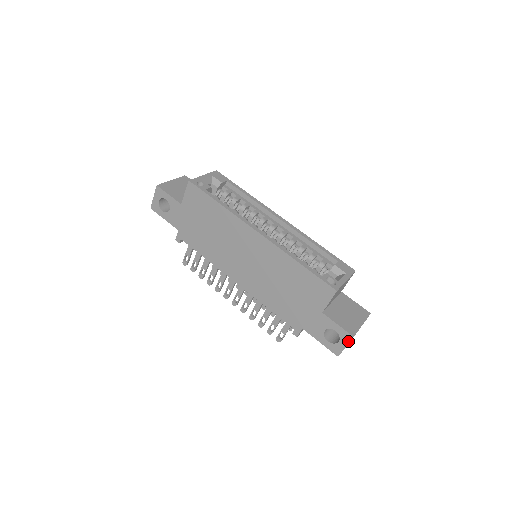
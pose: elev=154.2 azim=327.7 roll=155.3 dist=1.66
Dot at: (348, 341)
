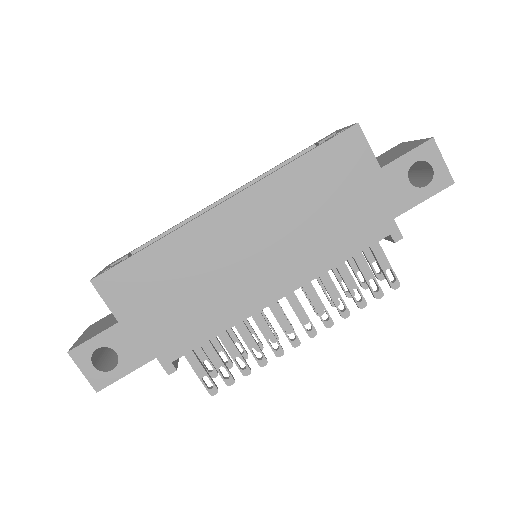
Dot at: (436, 151)
